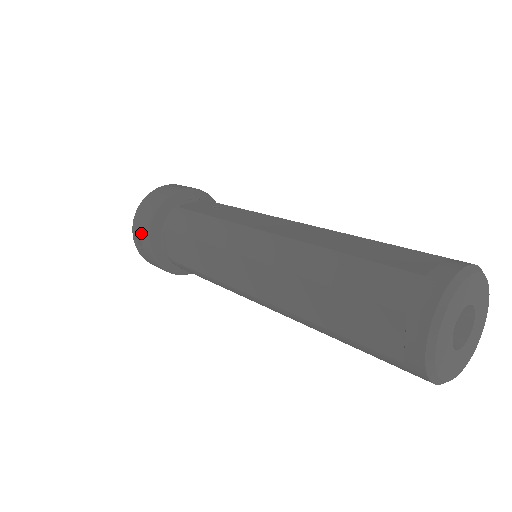
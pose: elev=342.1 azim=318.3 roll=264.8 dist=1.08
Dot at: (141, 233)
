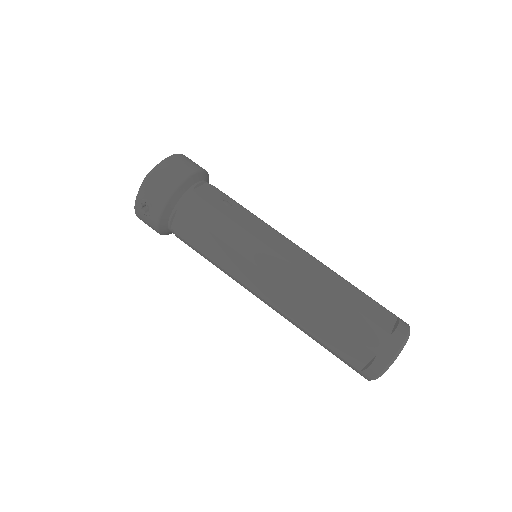
Dot at: (151, 204)
